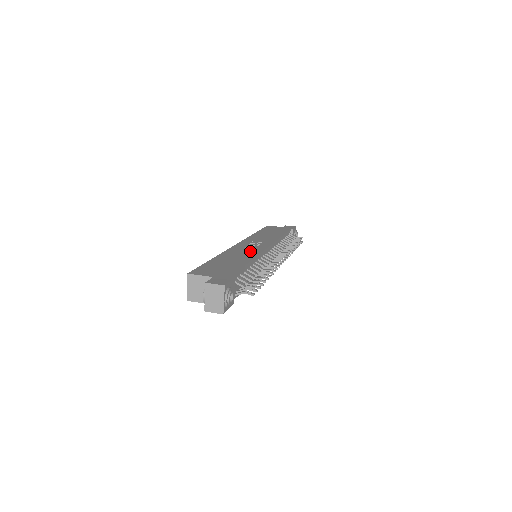
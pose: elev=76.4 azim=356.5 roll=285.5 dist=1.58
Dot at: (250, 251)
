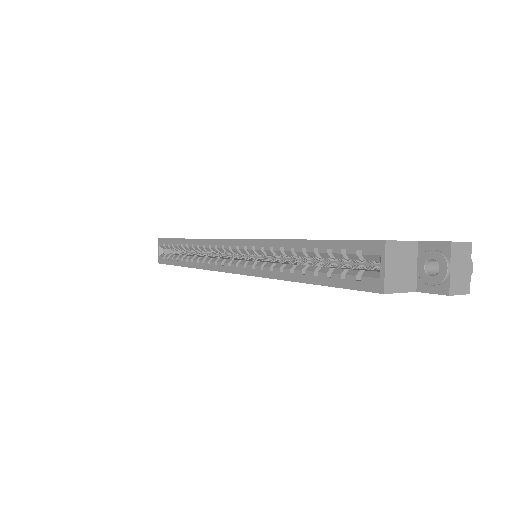
Dot at: occluded
